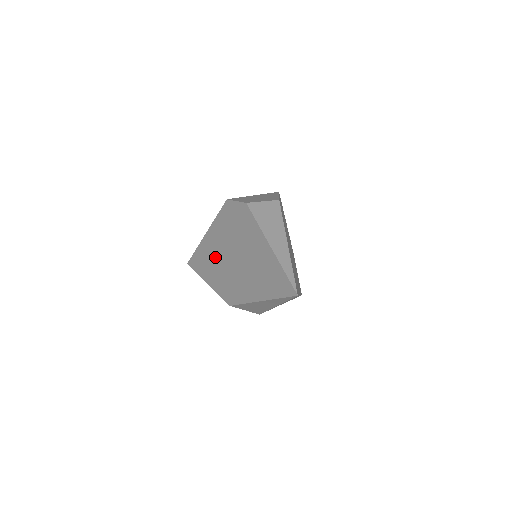
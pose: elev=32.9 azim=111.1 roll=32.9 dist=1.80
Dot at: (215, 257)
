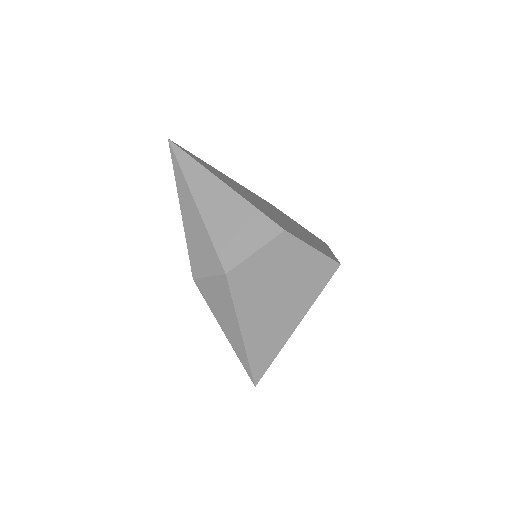
Dot at: occluded
